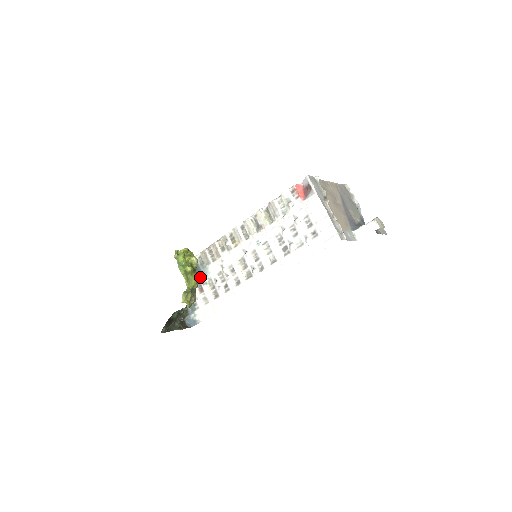
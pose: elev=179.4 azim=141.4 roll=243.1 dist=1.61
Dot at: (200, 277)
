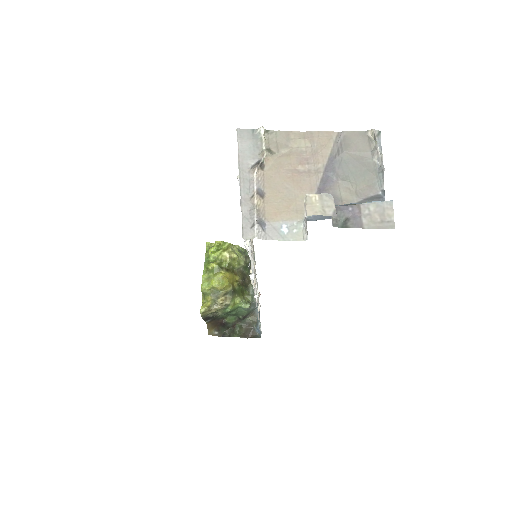
Dot at: occluded
